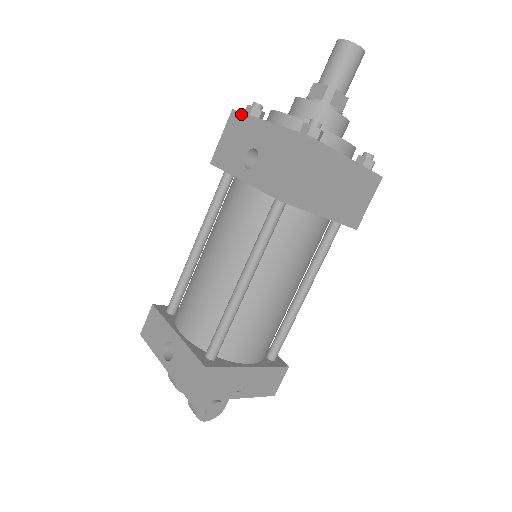
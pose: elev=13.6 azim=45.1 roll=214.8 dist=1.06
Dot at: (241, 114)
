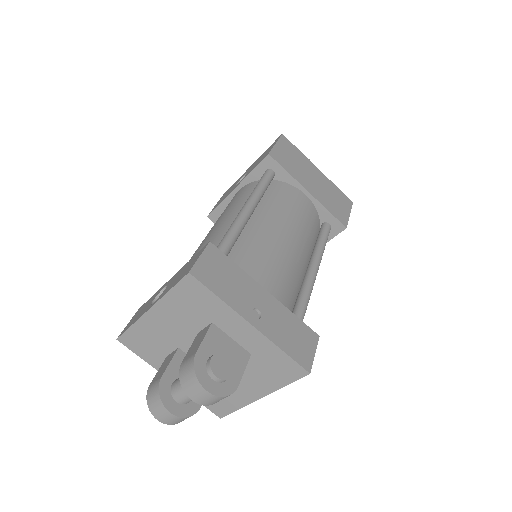
Dot at: (231, 186)
